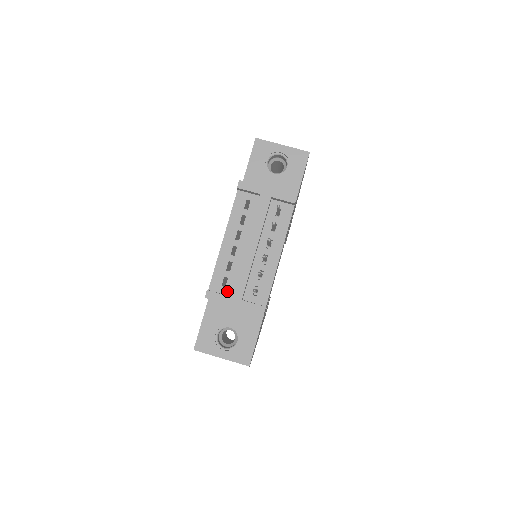
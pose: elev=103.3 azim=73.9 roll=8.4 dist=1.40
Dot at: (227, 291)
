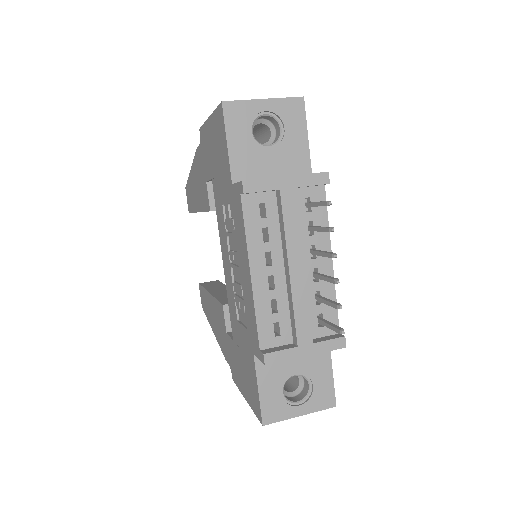
Dot at: (285, 339)
